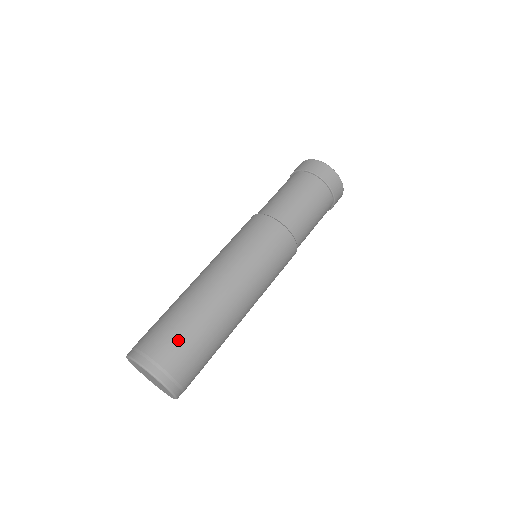
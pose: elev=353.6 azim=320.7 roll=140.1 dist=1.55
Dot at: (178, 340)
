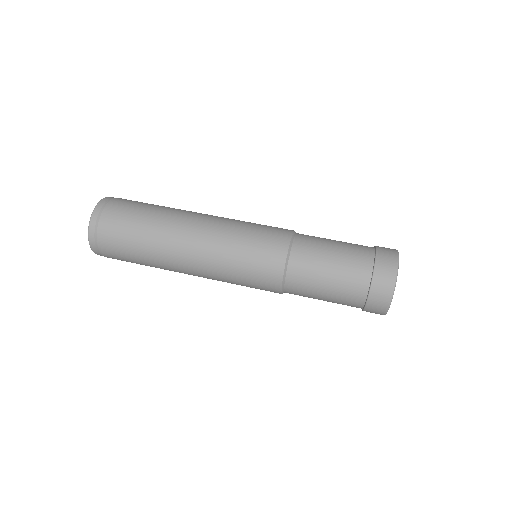
Dot at: occluded
